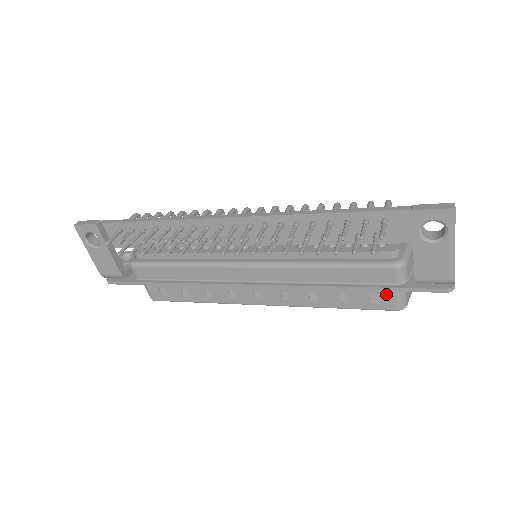
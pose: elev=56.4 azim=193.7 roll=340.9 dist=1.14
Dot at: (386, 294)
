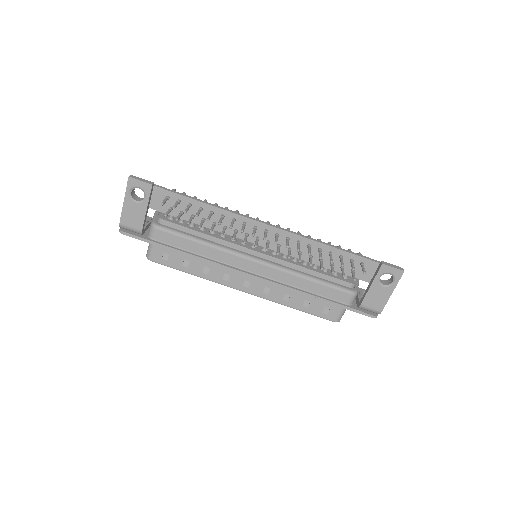
Dot at: (335, 309)
